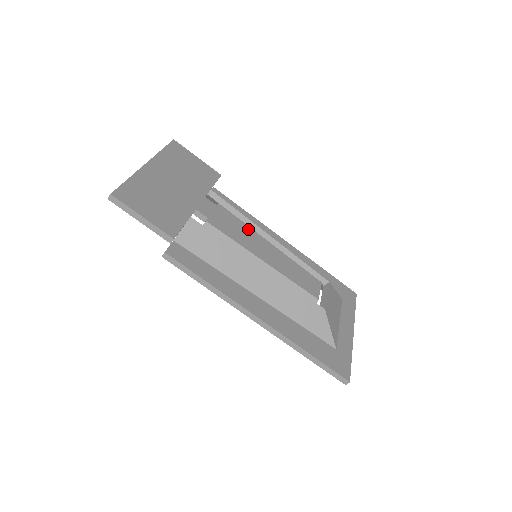
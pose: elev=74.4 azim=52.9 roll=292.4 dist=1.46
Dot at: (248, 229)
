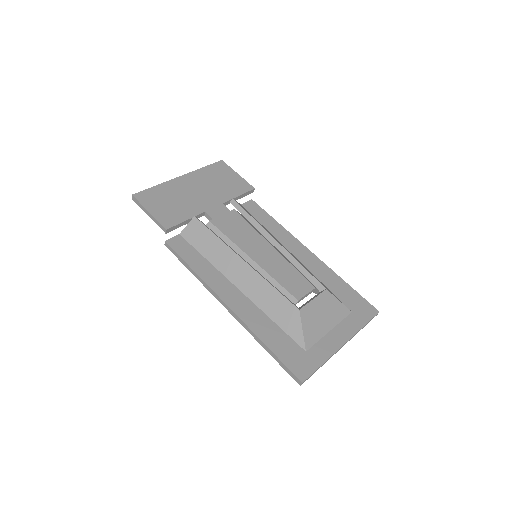
Dot at: (253, 232)
